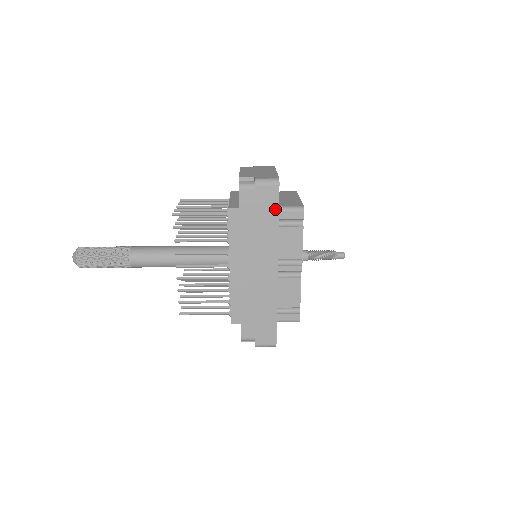
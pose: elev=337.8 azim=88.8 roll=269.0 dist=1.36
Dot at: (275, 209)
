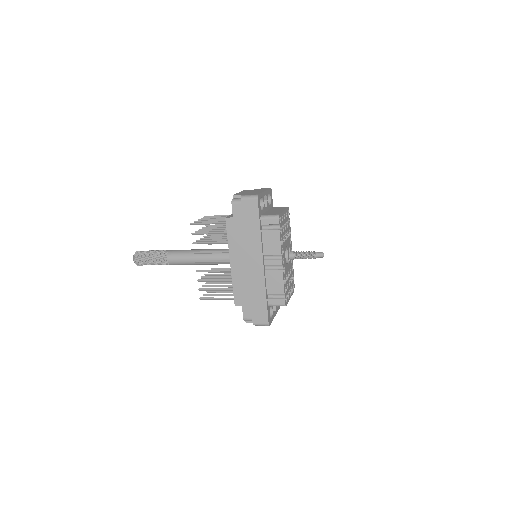
Dot at: (256, 217)
